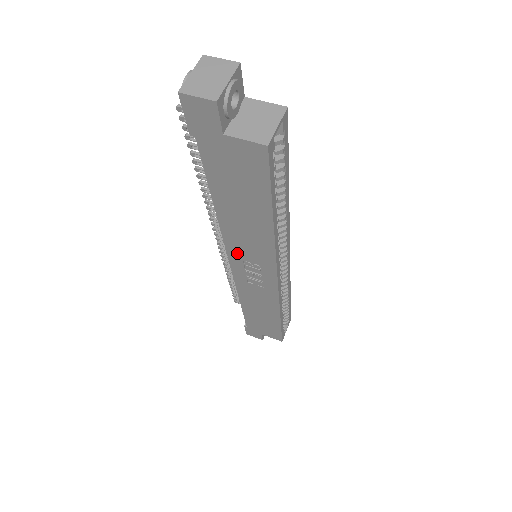
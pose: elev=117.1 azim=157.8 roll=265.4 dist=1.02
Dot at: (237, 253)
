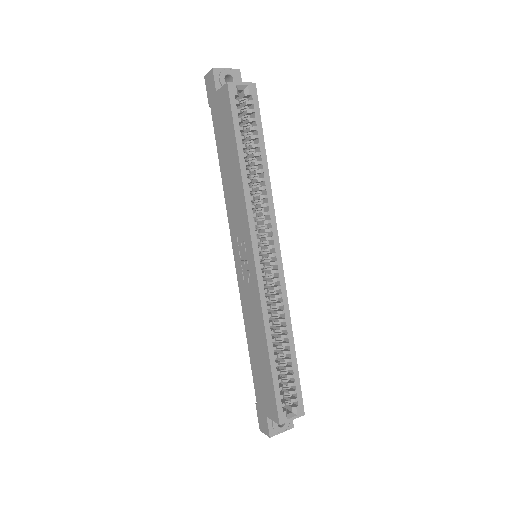
Dot at: (234, 231)
